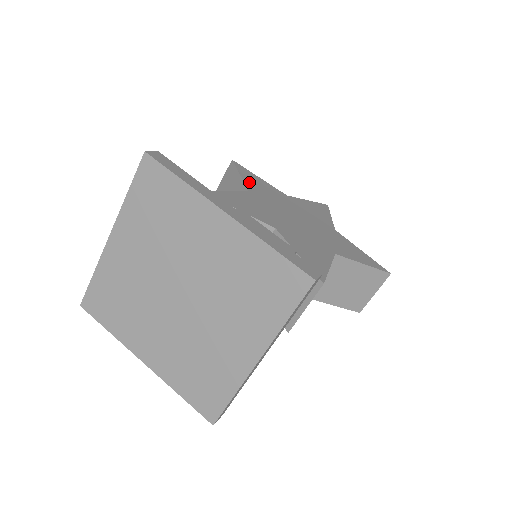
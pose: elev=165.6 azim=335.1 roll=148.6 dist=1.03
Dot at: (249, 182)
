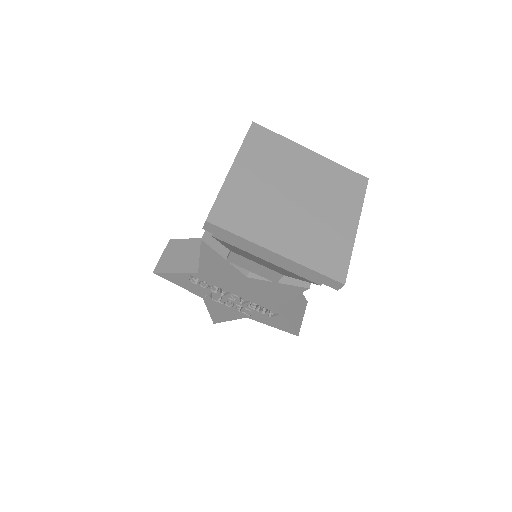
Dot at: occluded
